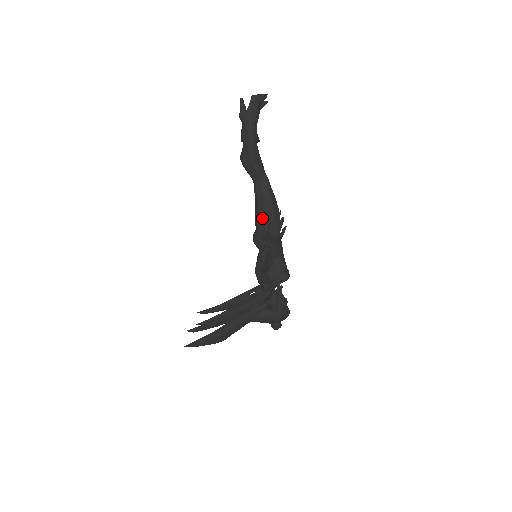
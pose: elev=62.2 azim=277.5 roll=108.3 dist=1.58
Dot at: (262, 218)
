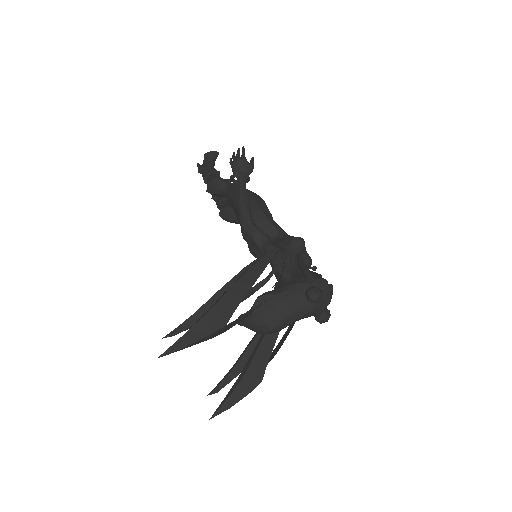
Dot at: occluded
